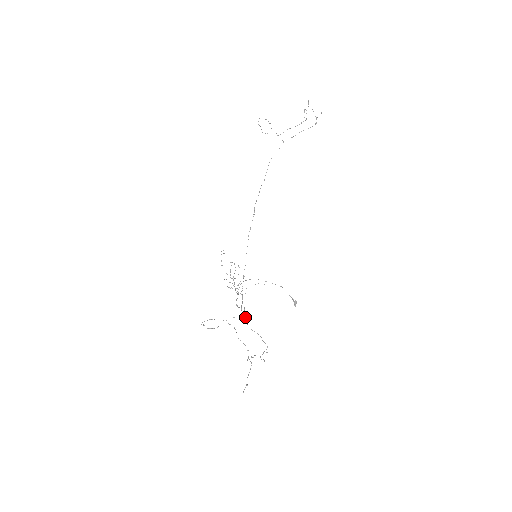
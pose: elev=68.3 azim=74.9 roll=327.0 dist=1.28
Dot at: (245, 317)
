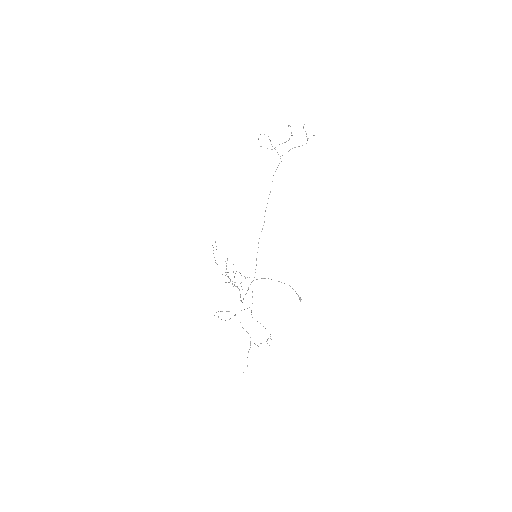
Dot at: occluded
